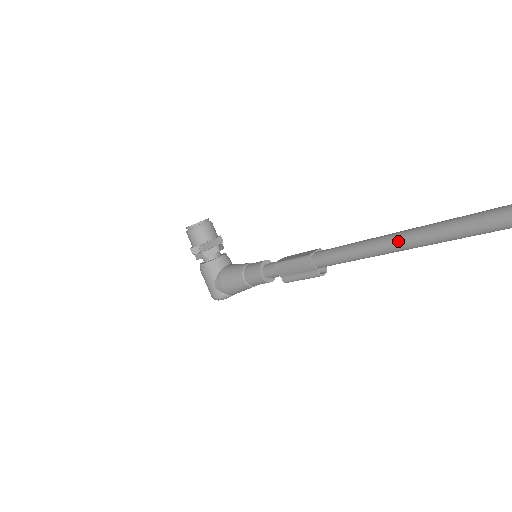
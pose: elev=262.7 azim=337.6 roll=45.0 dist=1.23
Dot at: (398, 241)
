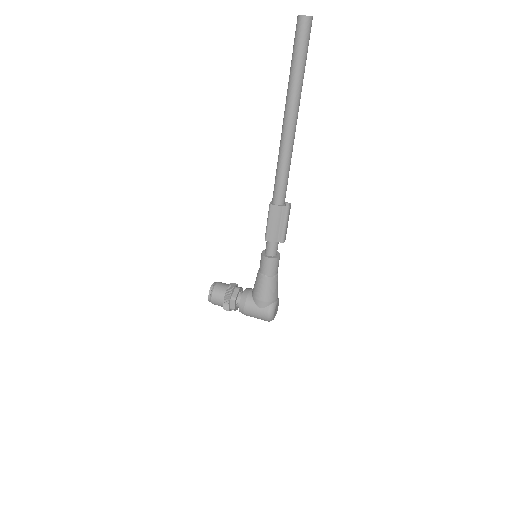
Dot at: (285, 129)
